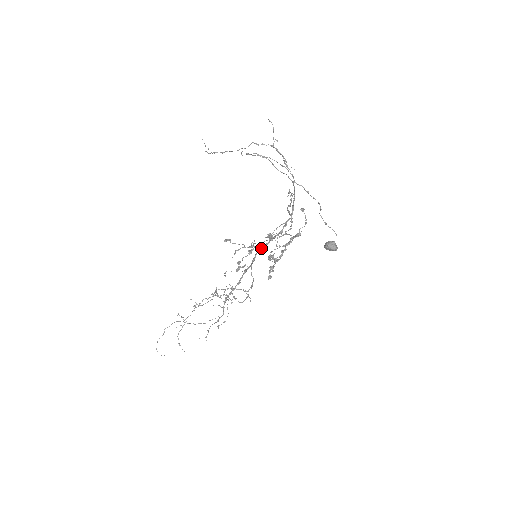
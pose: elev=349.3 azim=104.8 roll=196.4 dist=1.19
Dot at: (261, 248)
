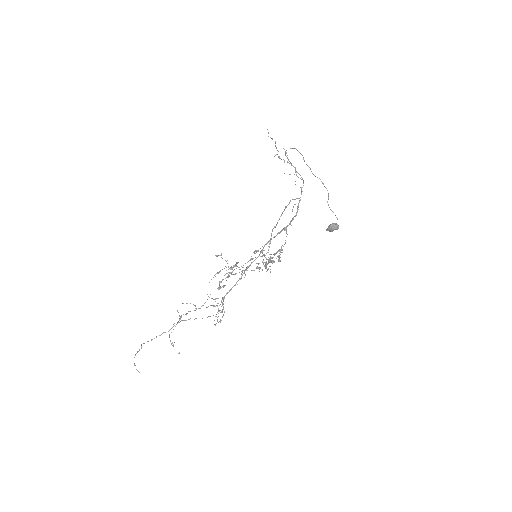
Dot at: (271, 238)
